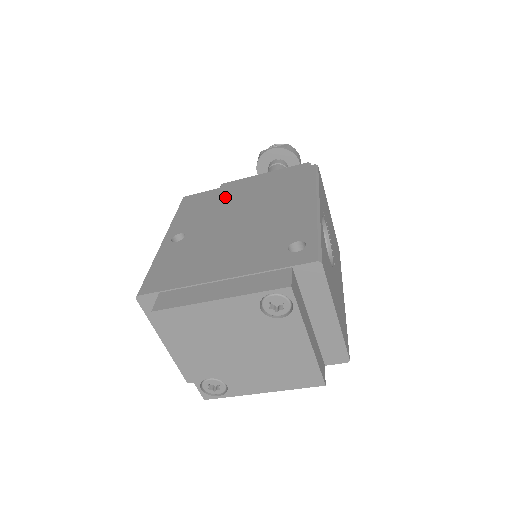
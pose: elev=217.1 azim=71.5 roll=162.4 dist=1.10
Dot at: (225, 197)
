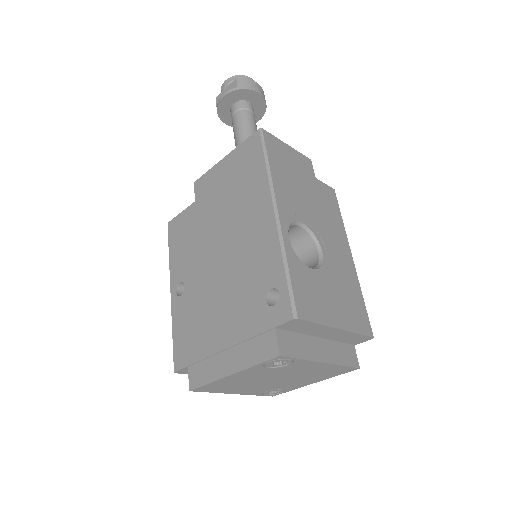
Dot at: (199, 220)
